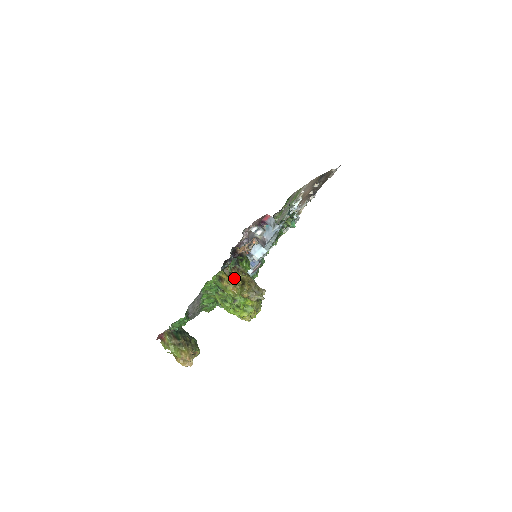
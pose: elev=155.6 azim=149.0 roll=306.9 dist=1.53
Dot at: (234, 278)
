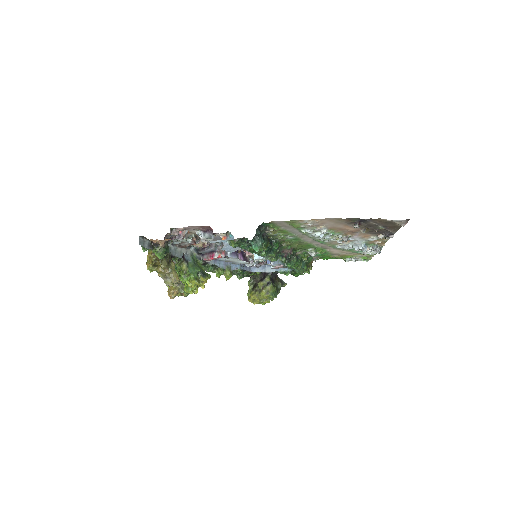
Dot at: (151, 258)
